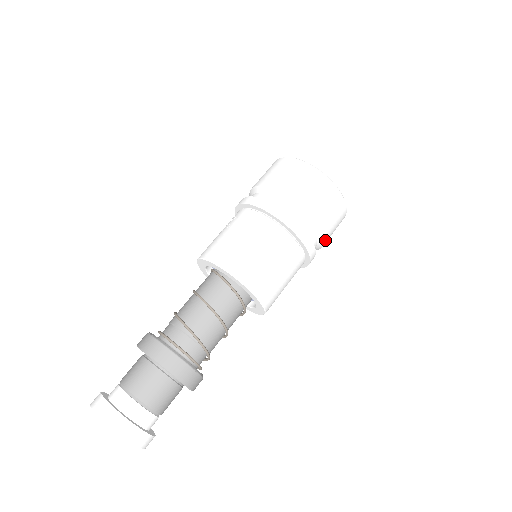
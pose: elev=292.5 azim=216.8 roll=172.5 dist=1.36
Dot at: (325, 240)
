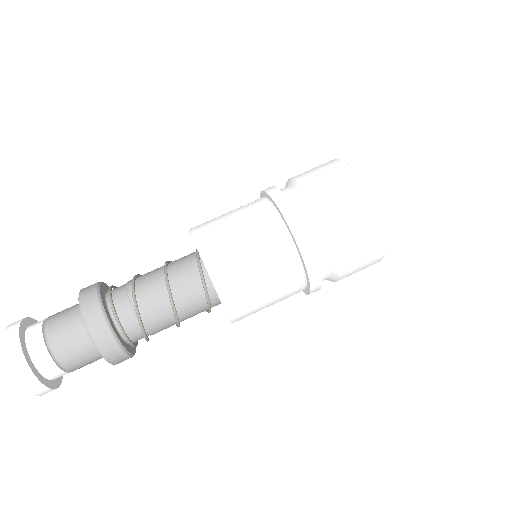
Dot at: (341, 273)
